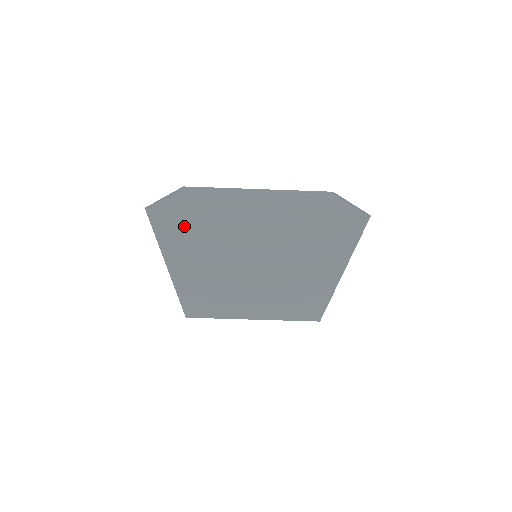
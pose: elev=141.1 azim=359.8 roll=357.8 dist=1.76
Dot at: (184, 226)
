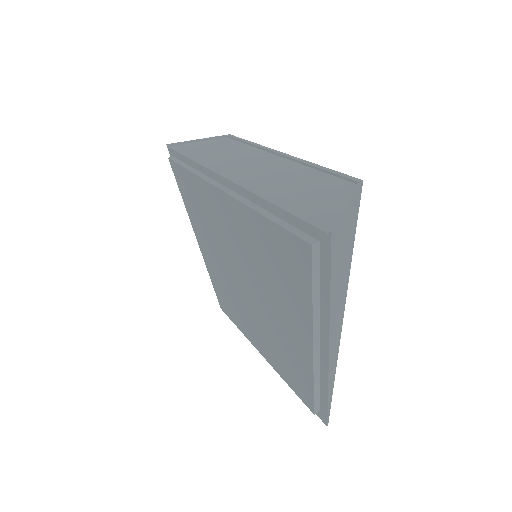
Dot at: (183, 176)
